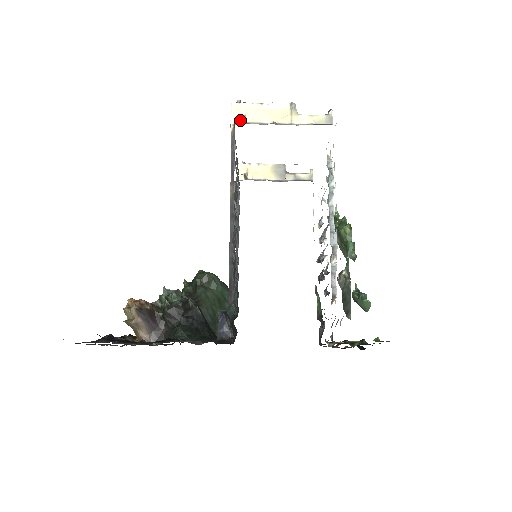
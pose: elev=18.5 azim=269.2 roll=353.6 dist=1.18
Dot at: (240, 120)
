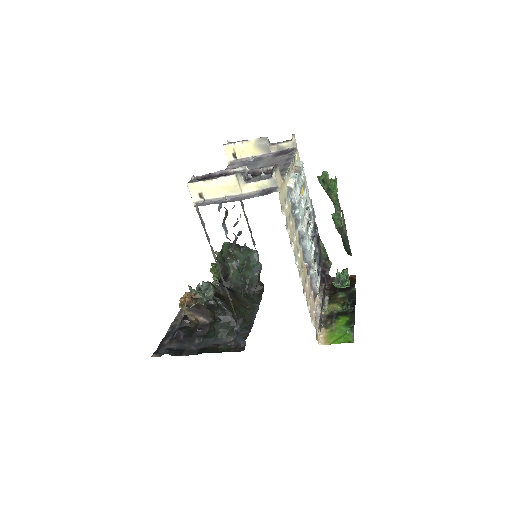
Dot at: (199, 198)
